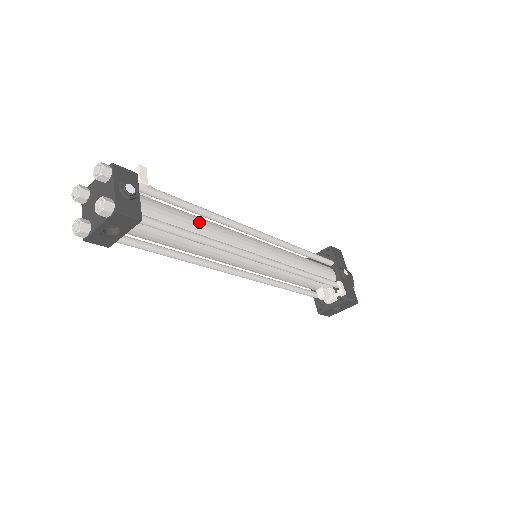
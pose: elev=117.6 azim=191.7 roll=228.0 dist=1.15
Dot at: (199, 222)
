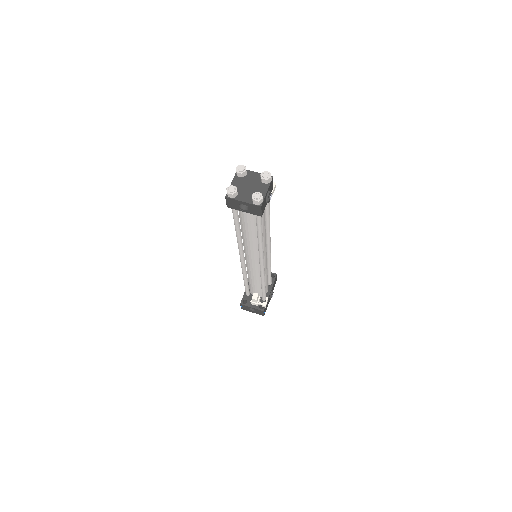
Dot at: occluded
